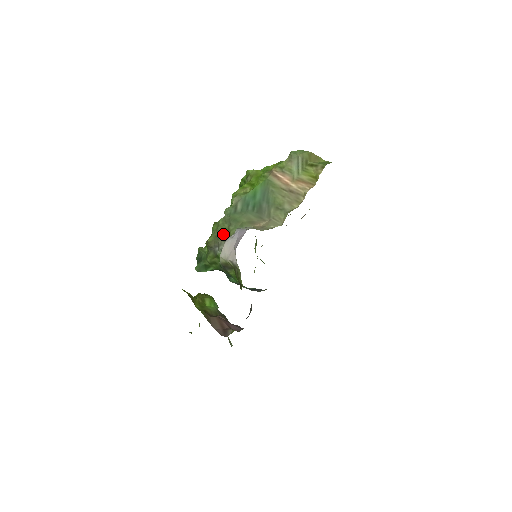
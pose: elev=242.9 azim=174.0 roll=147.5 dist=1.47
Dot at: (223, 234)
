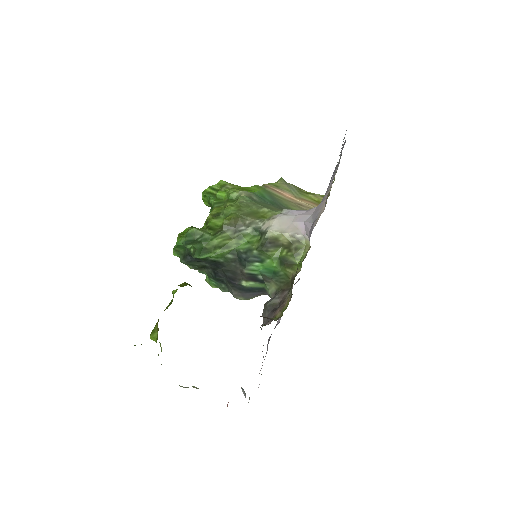
Dot at: (253, 214)
